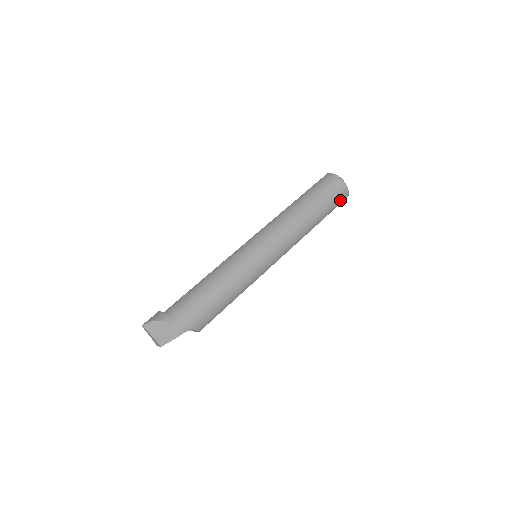
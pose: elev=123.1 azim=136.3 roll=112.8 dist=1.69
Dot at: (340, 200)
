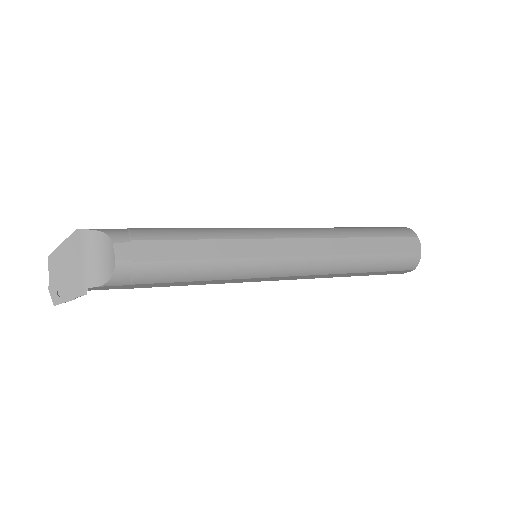
Dot at: (398, 232)
